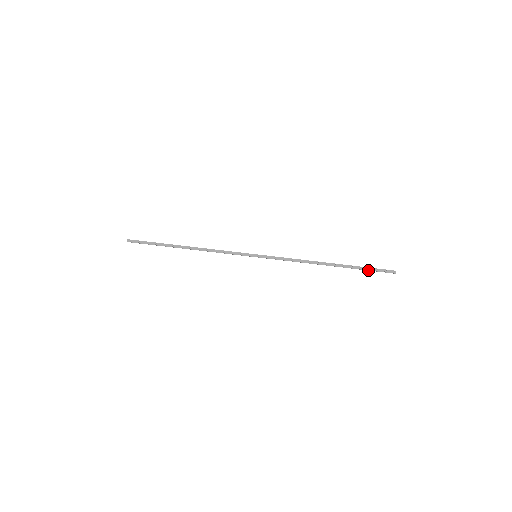
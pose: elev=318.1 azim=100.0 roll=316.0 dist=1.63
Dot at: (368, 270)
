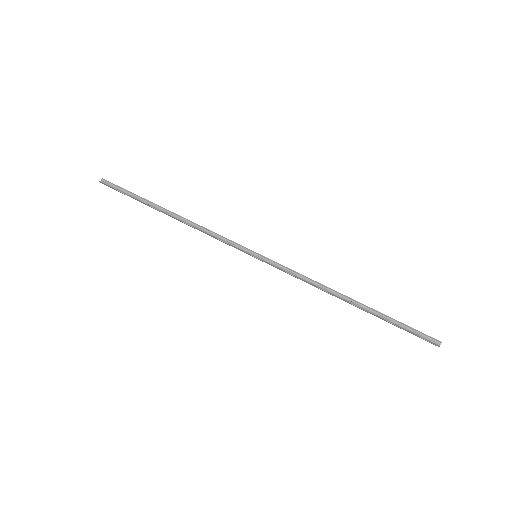
Dot at: occluded
